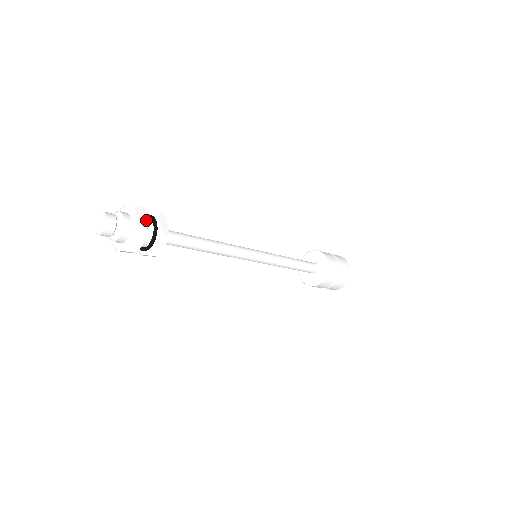
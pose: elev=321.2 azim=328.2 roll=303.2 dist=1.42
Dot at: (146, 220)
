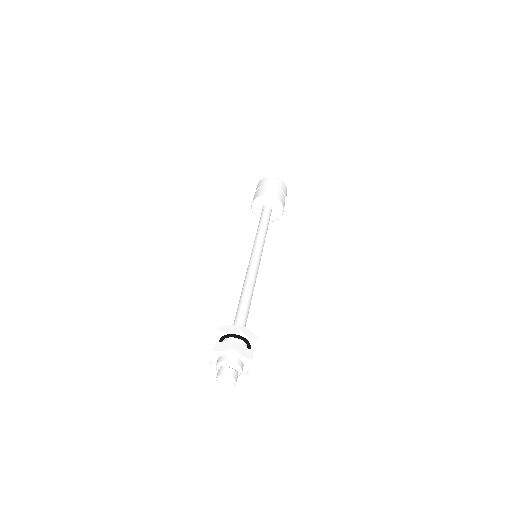
Dot at: (246, 348)
